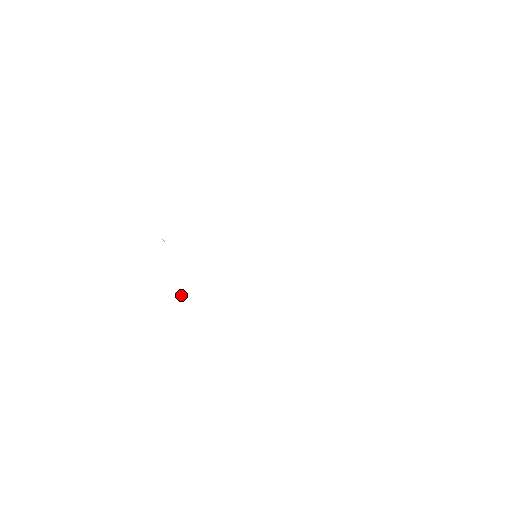
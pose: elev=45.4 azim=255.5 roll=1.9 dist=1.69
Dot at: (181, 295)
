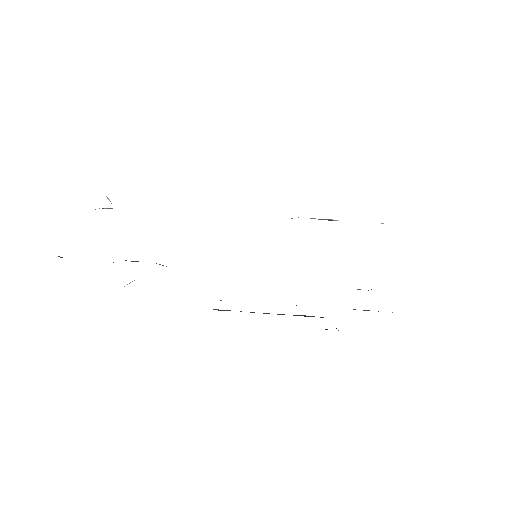
Dot at: (127, 284)
